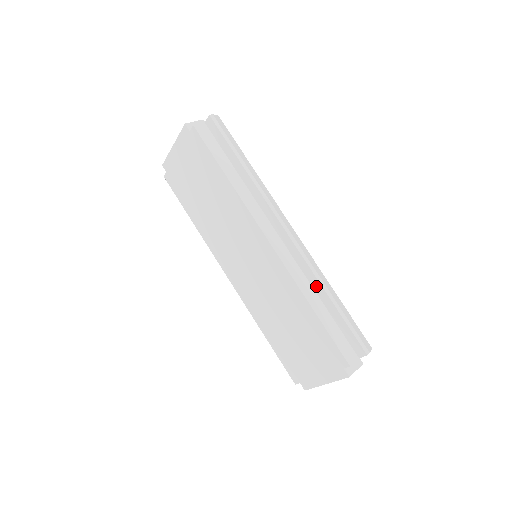
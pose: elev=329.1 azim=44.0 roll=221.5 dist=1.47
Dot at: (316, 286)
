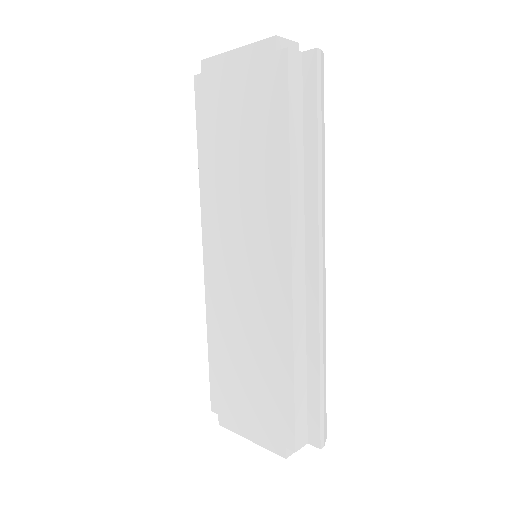
Dot at: (312, 345)
